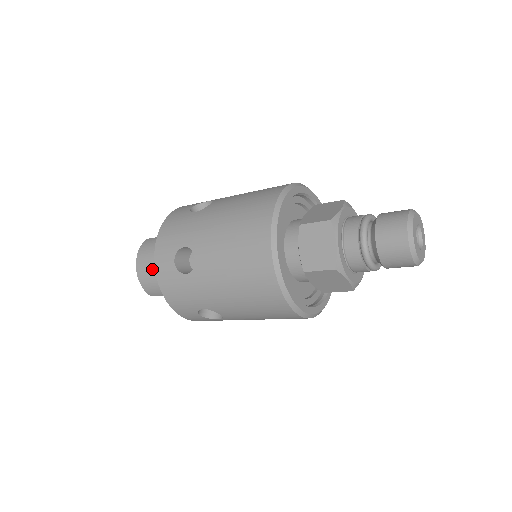
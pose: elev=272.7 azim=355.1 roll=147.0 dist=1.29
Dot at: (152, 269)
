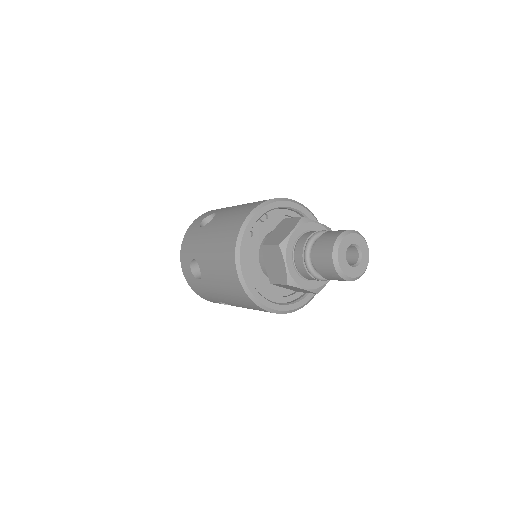
Dot at: occluded
